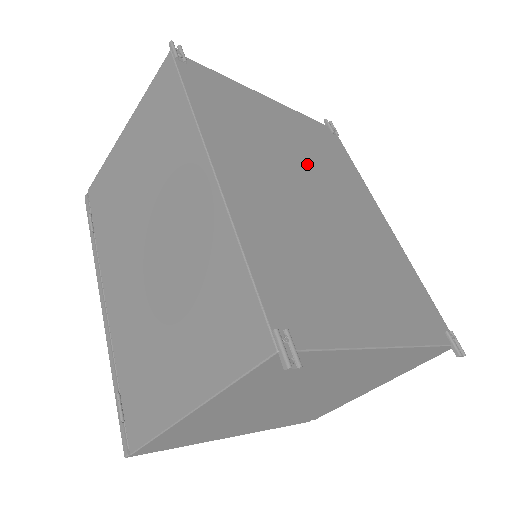
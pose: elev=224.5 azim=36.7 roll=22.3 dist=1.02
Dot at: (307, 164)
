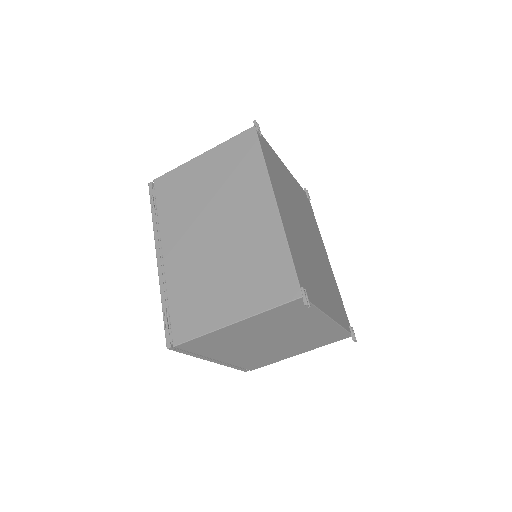
Dot at: (302, 213)
